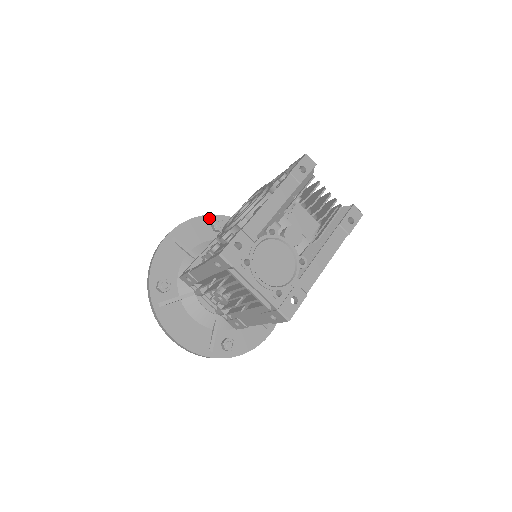
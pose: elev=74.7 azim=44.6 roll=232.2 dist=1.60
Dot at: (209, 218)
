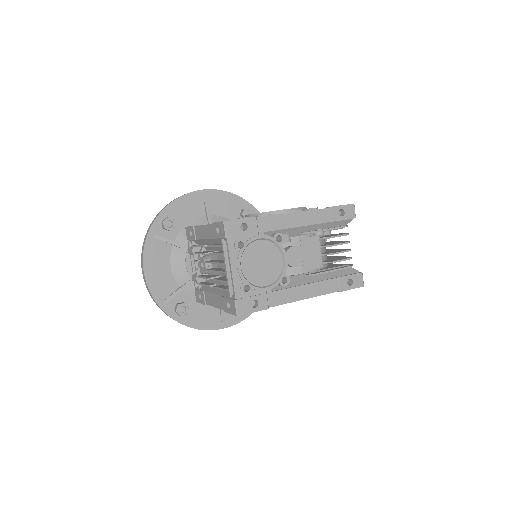
Dot at: (245, 203)
